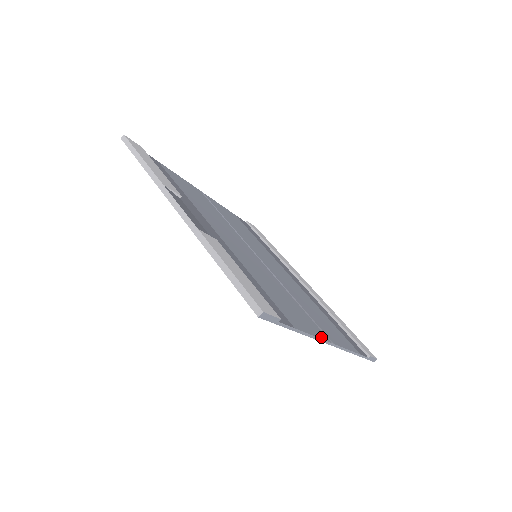
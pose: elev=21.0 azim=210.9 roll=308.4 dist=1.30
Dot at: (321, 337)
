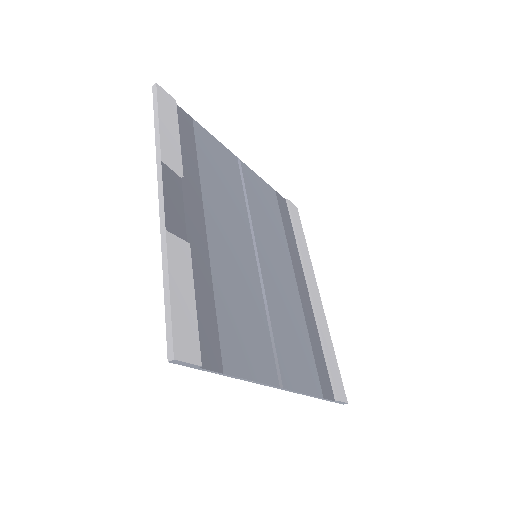
Dot at: (266, 381)
